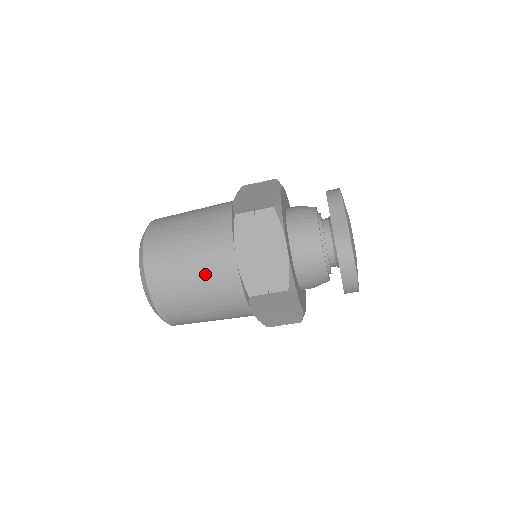
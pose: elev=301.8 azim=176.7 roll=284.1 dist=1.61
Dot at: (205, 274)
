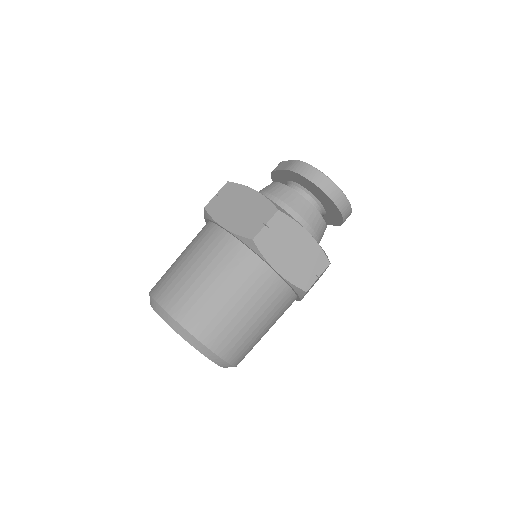
Dot at: (209, 262)
